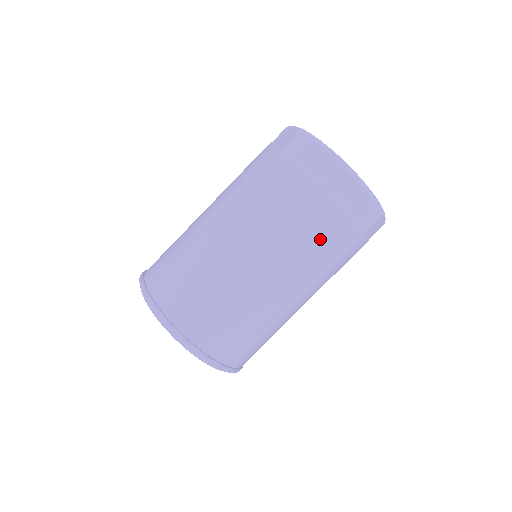
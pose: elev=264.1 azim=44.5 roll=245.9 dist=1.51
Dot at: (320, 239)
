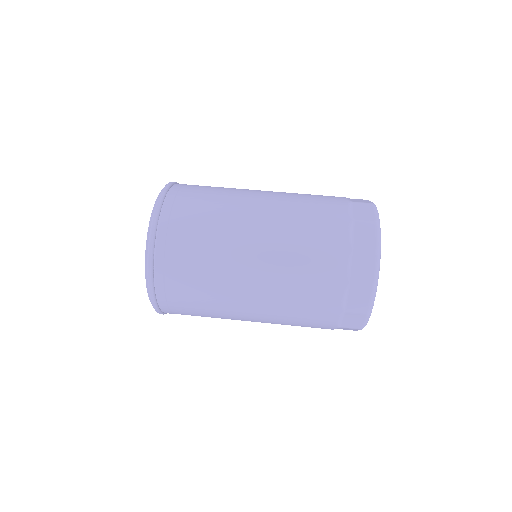
Dot at: (315, 213)
